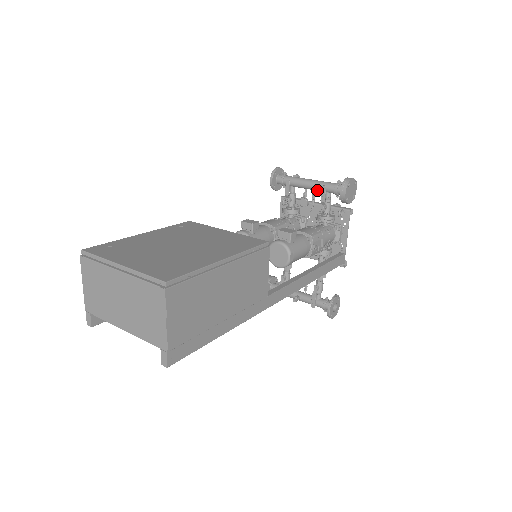
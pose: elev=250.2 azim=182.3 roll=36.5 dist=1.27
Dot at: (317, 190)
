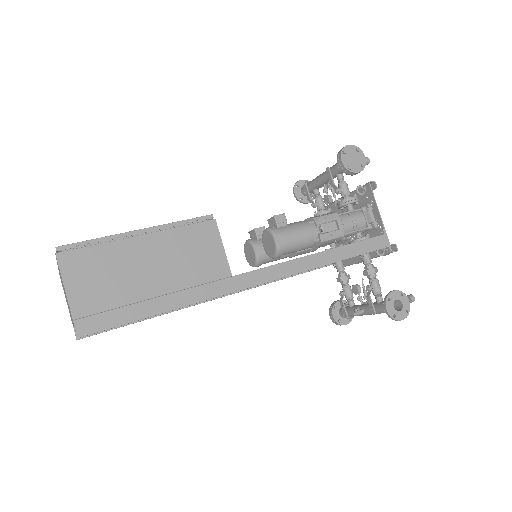
Dot at: occluded
